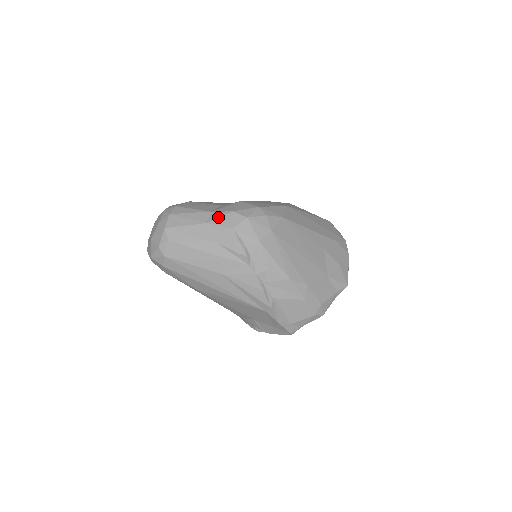
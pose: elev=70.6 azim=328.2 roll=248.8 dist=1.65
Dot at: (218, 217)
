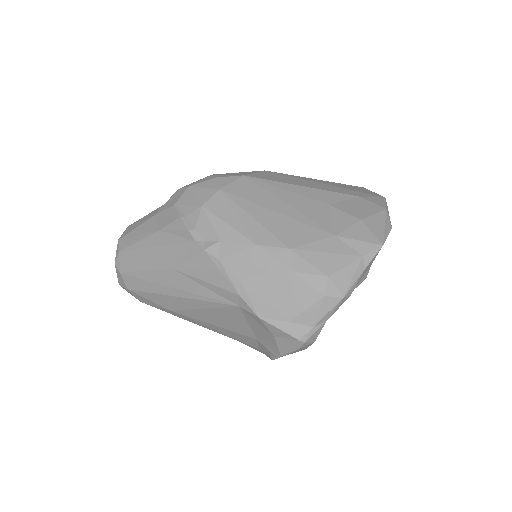
Dot at: (165, 203)
